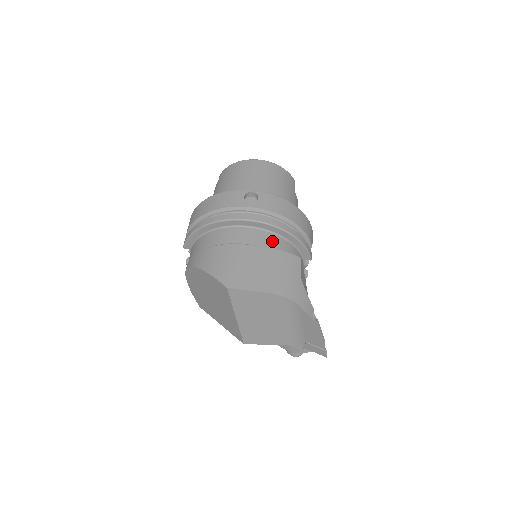
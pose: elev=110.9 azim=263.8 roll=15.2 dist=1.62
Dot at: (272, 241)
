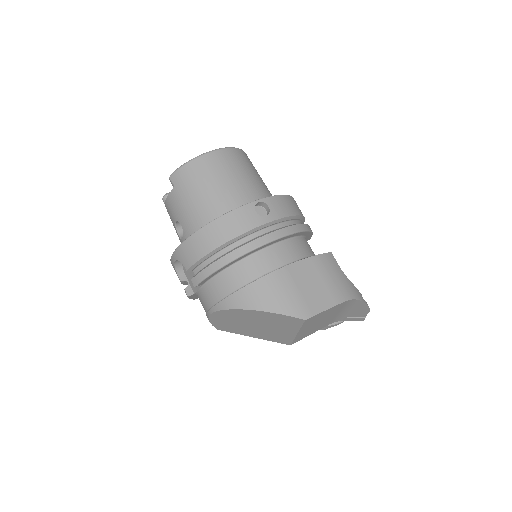
Dot at: (300, 247)
